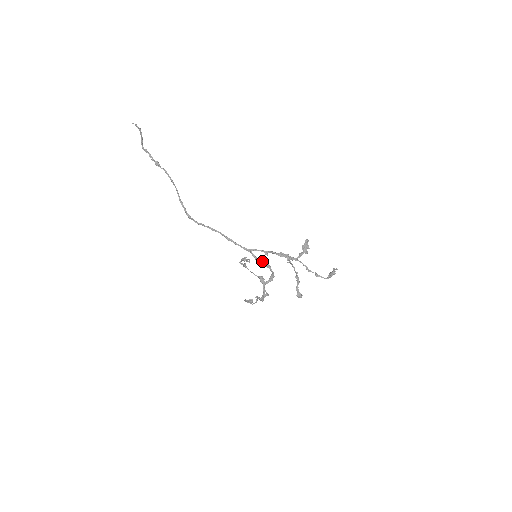
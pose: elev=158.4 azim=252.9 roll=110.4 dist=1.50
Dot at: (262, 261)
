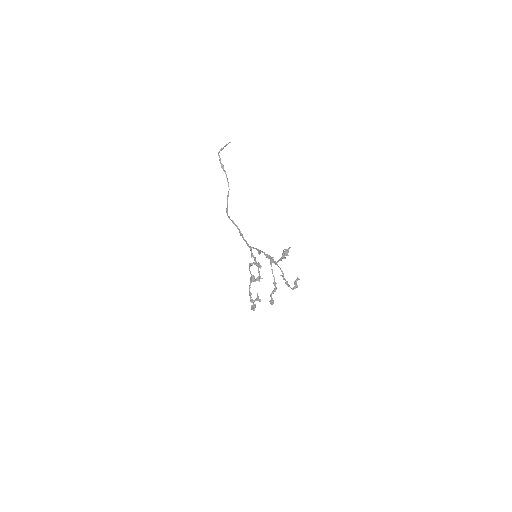
Dot at: (255, 259)
